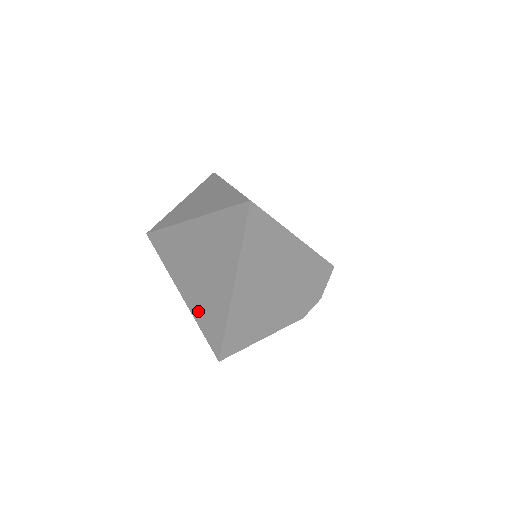
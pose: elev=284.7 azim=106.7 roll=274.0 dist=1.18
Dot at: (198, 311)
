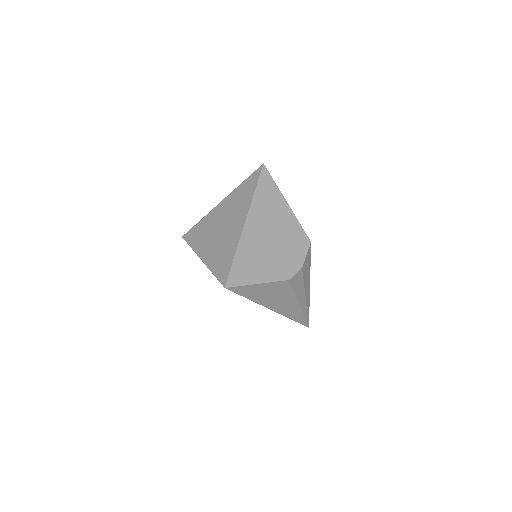
Dot at: (214, 260)
